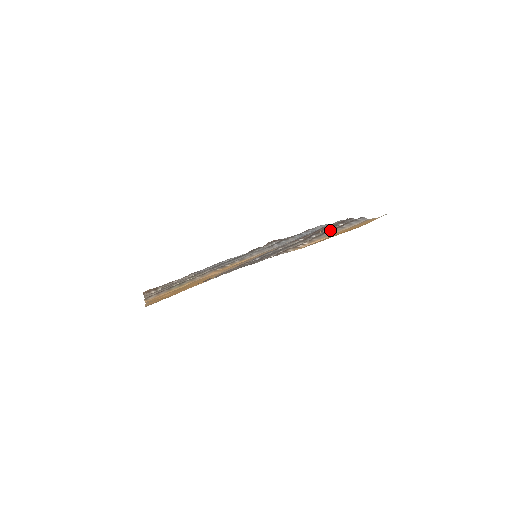
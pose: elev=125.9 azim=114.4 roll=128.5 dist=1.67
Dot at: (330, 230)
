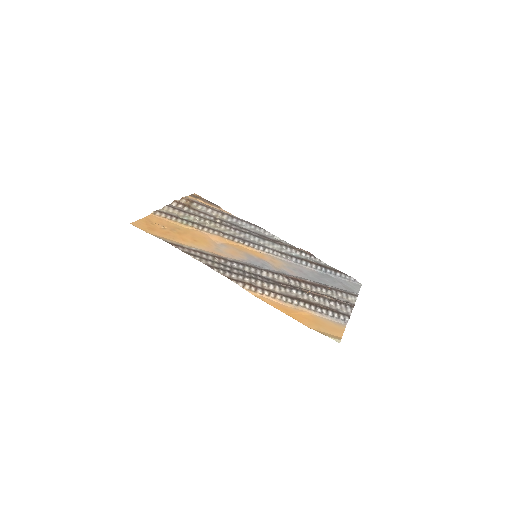
Dot at: (305, 301)
